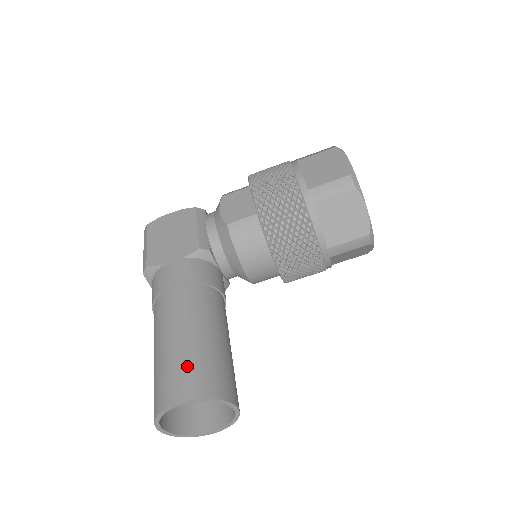
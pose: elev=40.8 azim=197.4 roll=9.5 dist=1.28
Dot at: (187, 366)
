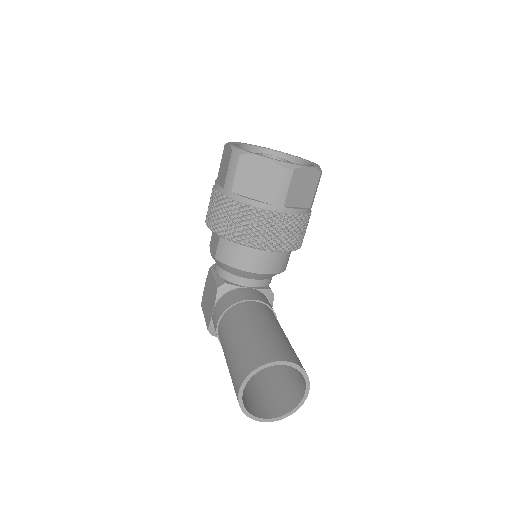
Dot at: (235, 364)
